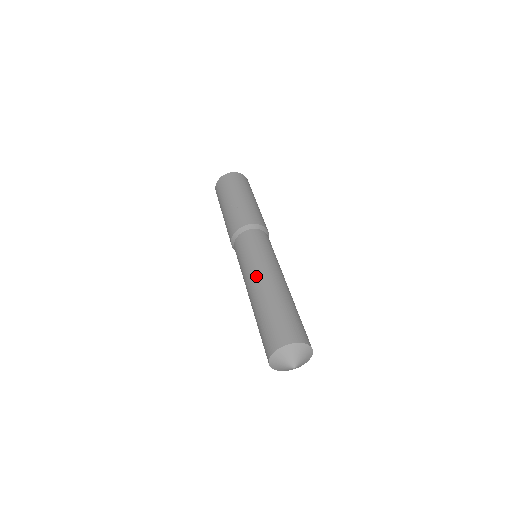
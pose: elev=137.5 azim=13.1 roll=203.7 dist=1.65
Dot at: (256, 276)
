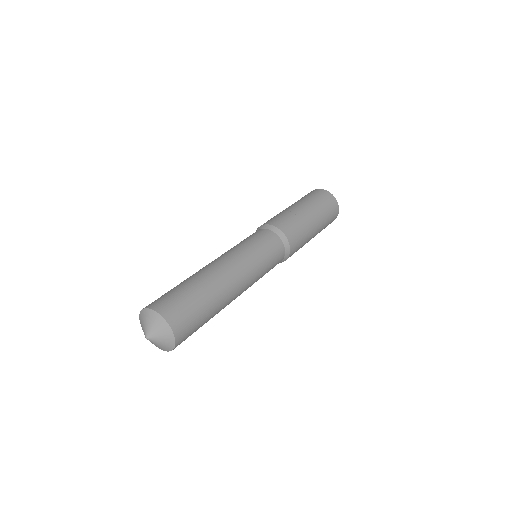
Dot at: (227, 260)
